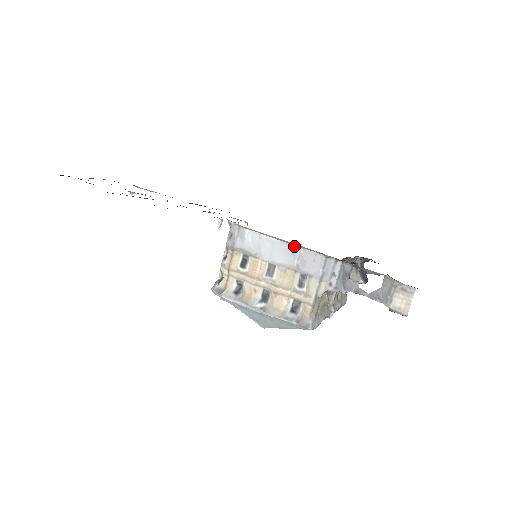
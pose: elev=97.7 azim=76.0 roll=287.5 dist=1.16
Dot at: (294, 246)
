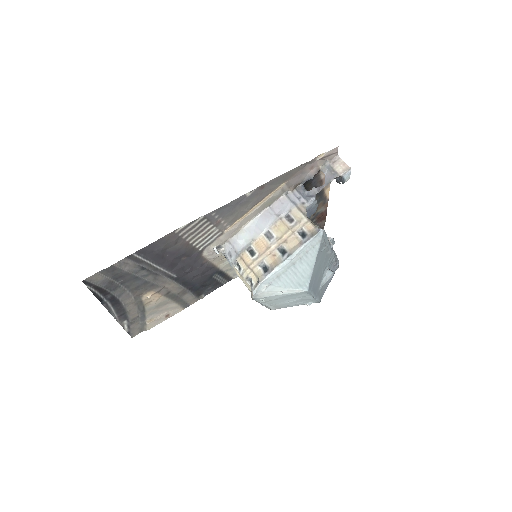
Dot at: (265, 211)
